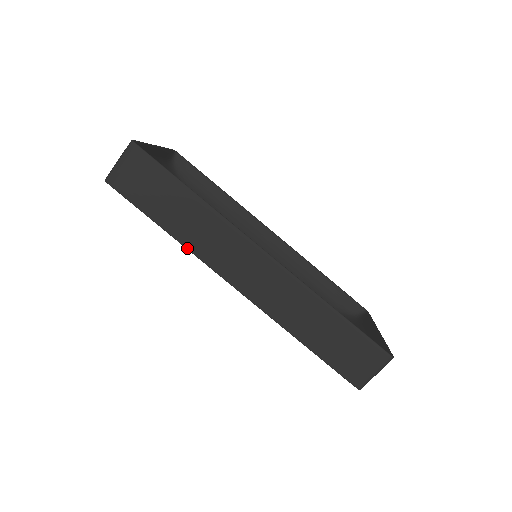
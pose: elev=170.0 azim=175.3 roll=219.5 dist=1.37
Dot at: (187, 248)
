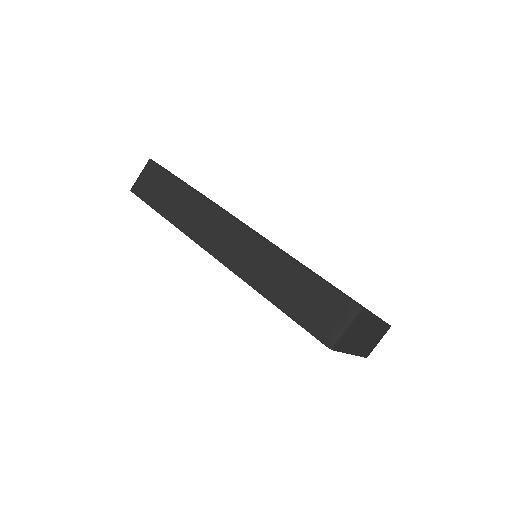
Dot at: (179, 229)
